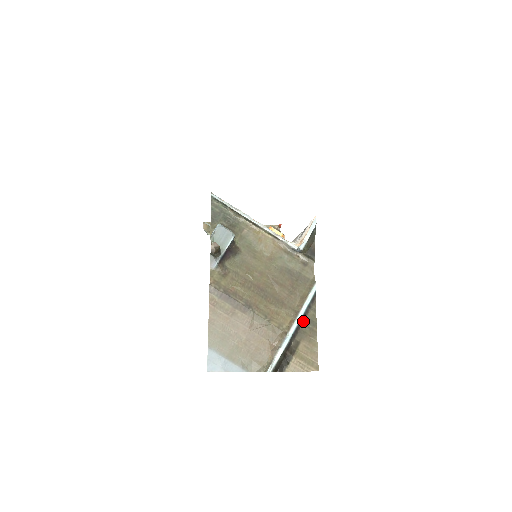
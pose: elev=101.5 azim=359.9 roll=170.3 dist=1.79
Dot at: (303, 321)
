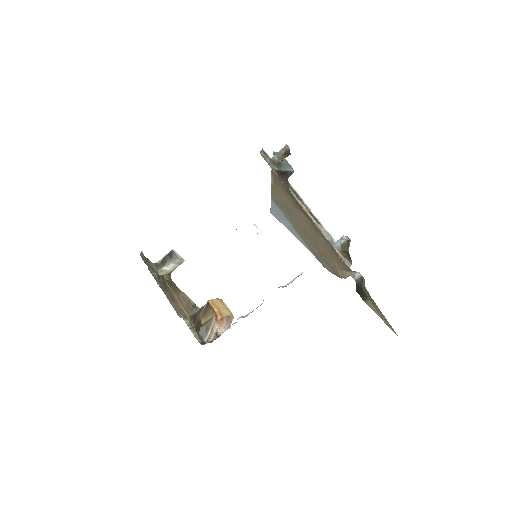
Dot at: occluded
